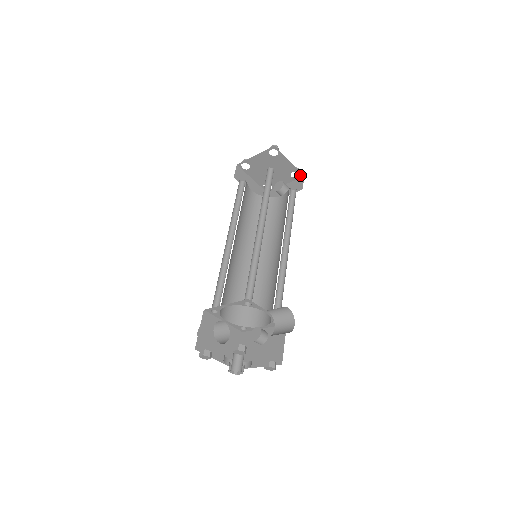
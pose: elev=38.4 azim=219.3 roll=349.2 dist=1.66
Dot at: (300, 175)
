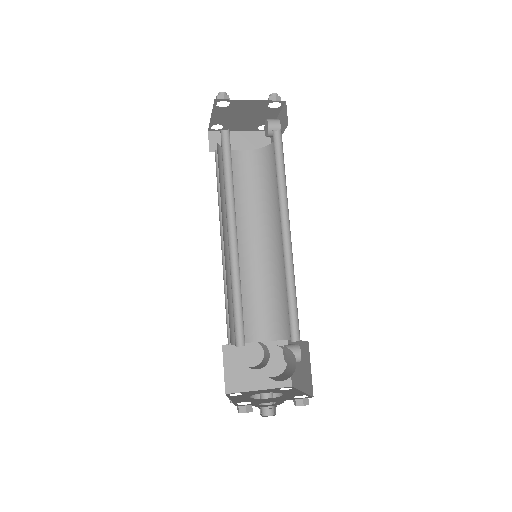
Dot at: (280, 102)
